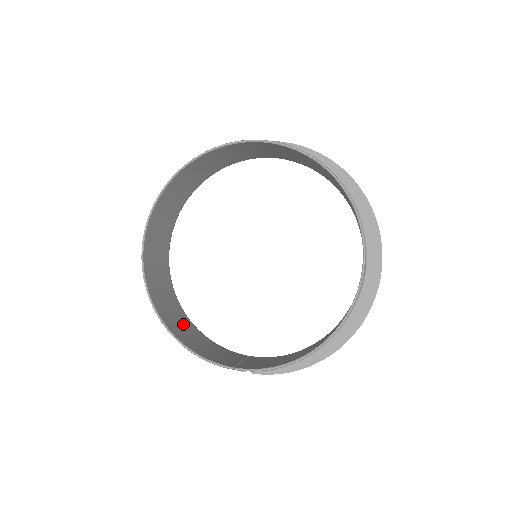
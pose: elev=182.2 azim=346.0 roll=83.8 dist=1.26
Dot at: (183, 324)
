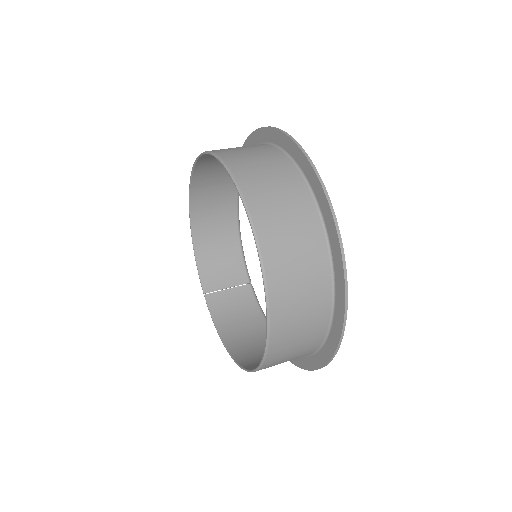
Dot at: (220, 227)
